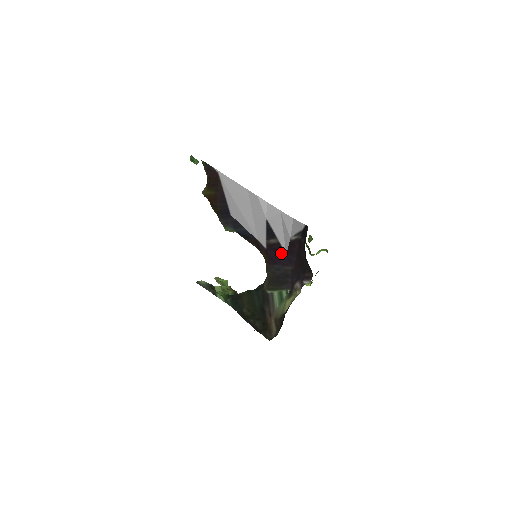
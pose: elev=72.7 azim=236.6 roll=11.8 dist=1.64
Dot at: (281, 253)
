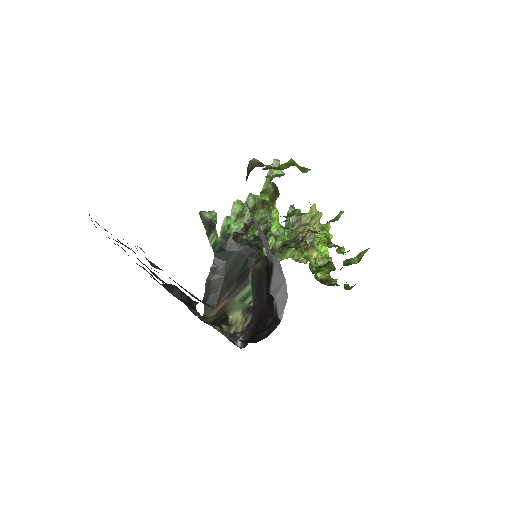
Dot at: (269, 285)
